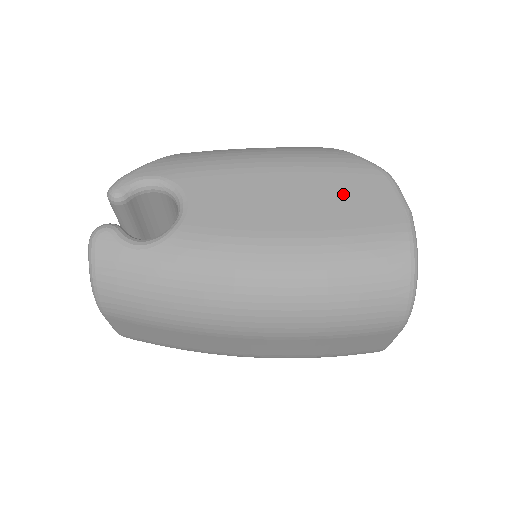
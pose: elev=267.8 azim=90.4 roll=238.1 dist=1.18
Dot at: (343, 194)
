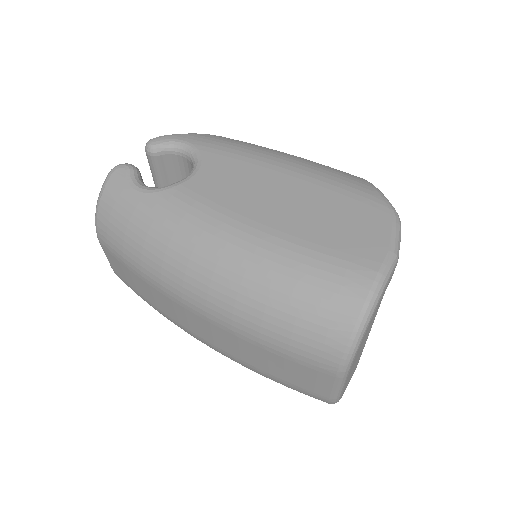
Dot at: (337, 215)
